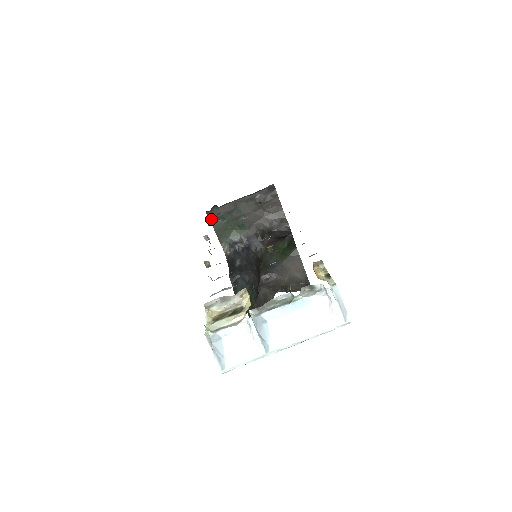
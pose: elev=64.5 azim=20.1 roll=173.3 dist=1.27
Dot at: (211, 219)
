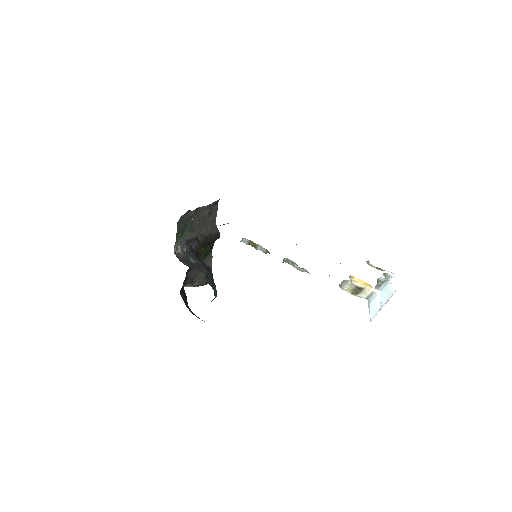
Dot at: (178, 221)
